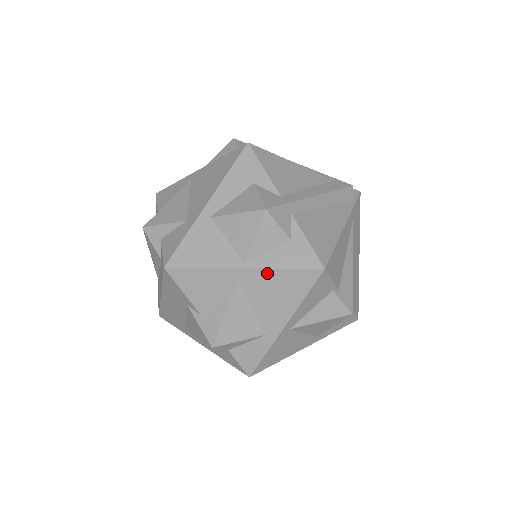
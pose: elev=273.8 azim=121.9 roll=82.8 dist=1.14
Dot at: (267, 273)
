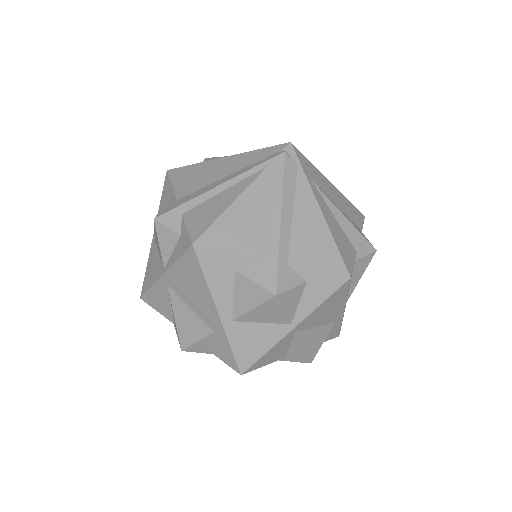
Dot at: (312, 314)
